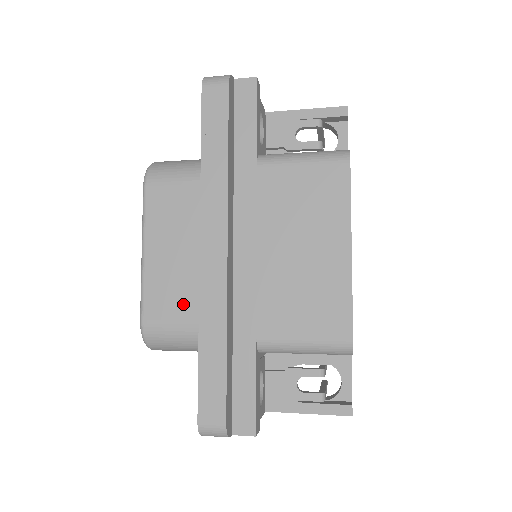
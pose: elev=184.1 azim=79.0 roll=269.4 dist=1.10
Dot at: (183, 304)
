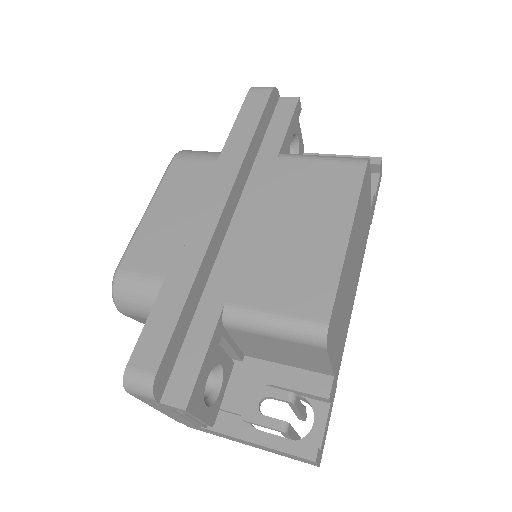
Dot at: (164, 258)
